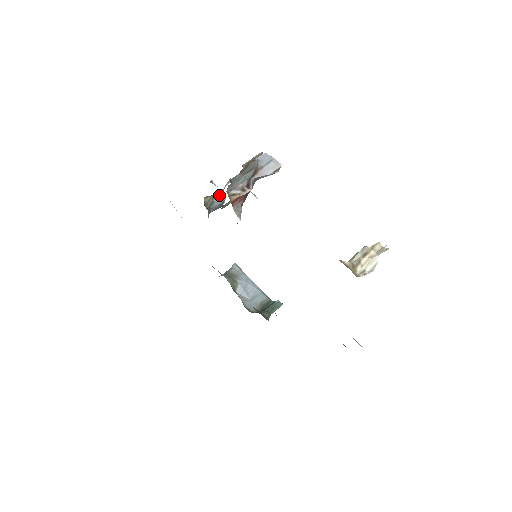
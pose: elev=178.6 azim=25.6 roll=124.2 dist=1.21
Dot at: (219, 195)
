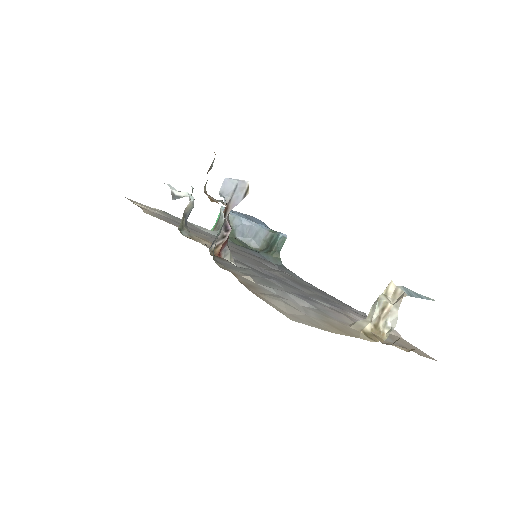
Dot at: (188, 205)
